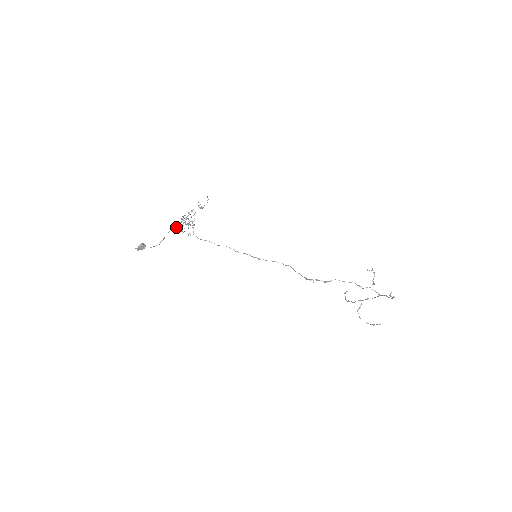
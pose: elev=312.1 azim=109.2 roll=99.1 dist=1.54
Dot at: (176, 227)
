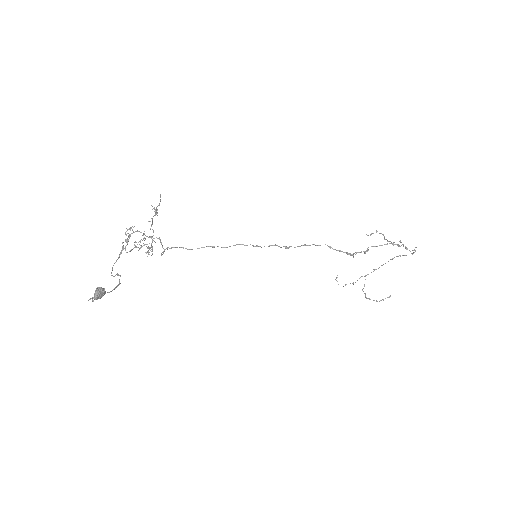
Dot at: (118, 258)
